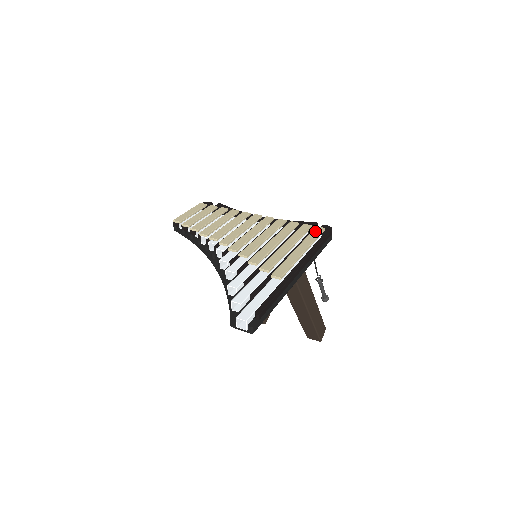
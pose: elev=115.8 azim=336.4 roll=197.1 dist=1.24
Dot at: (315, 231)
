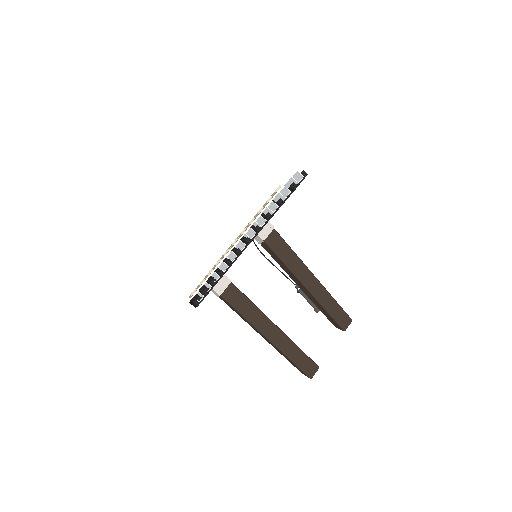
Dot at: occluded
